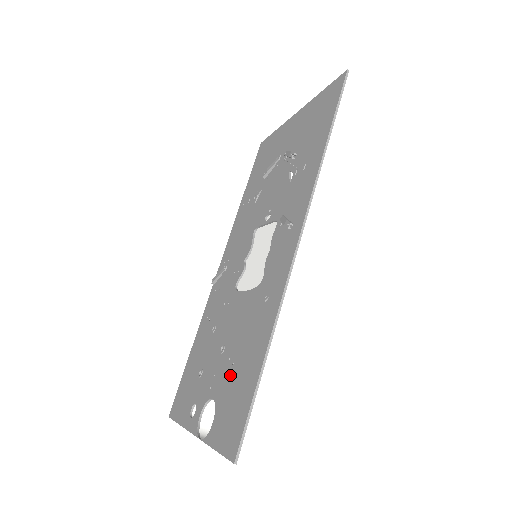
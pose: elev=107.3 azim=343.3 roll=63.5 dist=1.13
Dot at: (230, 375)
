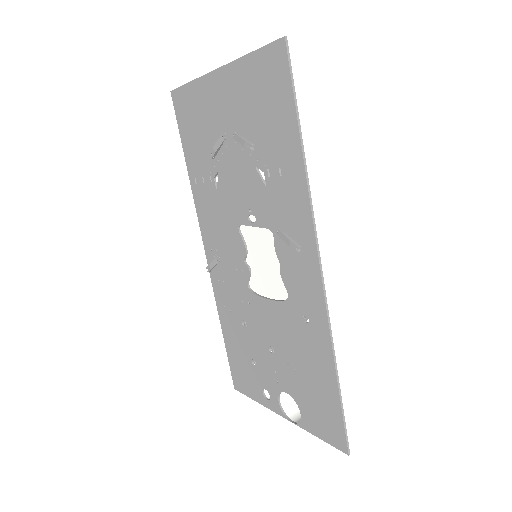
Dot at: (298, 380)
